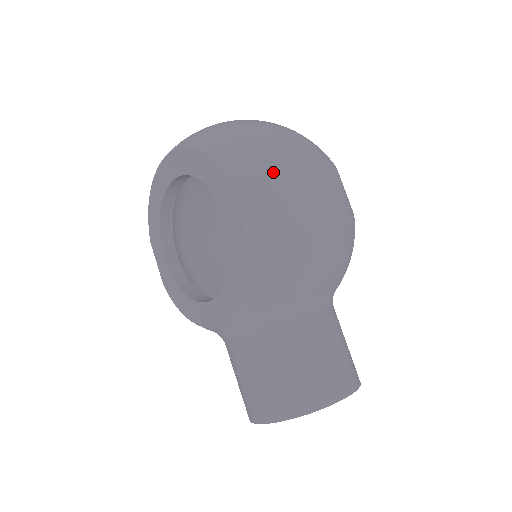
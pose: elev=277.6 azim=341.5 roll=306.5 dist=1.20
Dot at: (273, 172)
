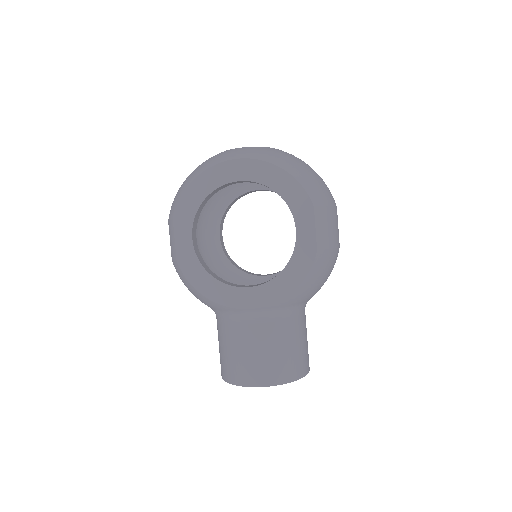
Dot at: (332, 210)
